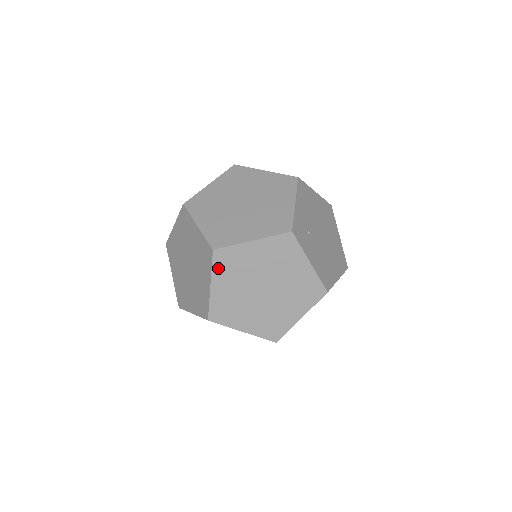
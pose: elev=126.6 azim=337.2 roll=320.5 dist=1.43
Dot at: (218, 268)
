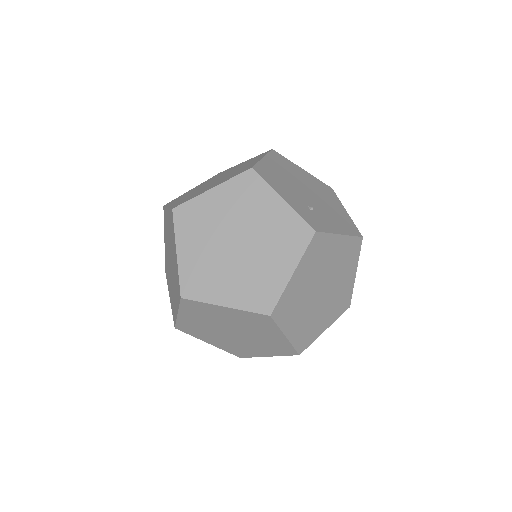
Dot at: (282, 321)
